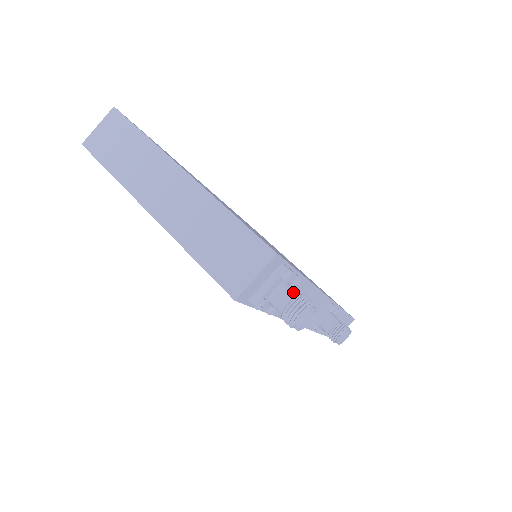
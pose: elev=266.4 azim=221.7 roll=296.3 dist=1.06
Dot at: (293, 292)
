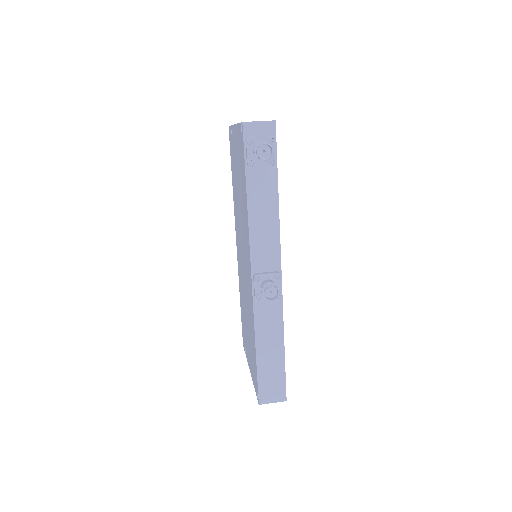
Dot at: occluded
